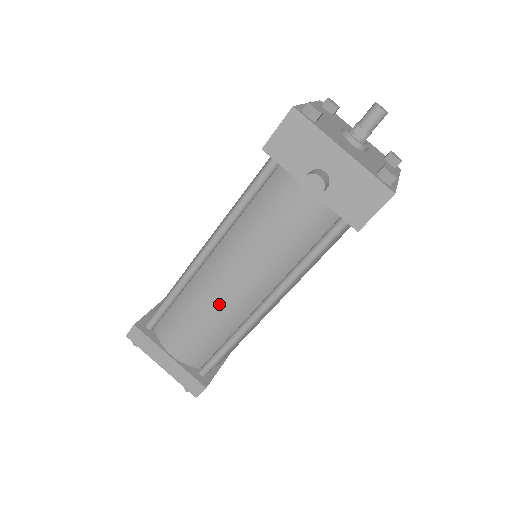
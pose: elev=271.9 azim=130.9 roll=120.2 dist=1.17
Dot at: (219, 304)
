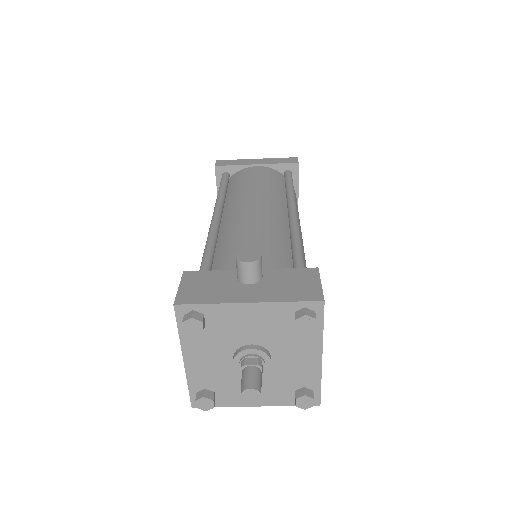
Dot at: occluded
